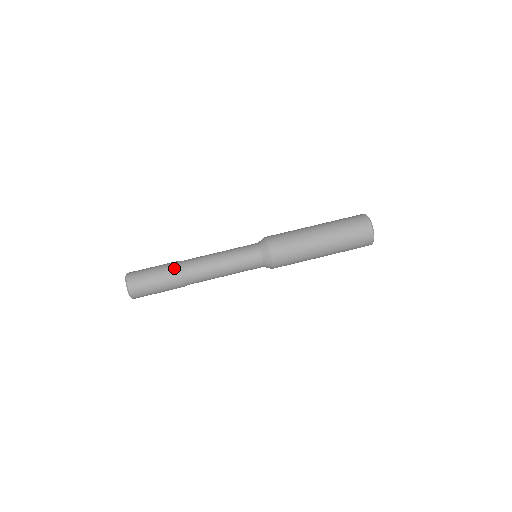
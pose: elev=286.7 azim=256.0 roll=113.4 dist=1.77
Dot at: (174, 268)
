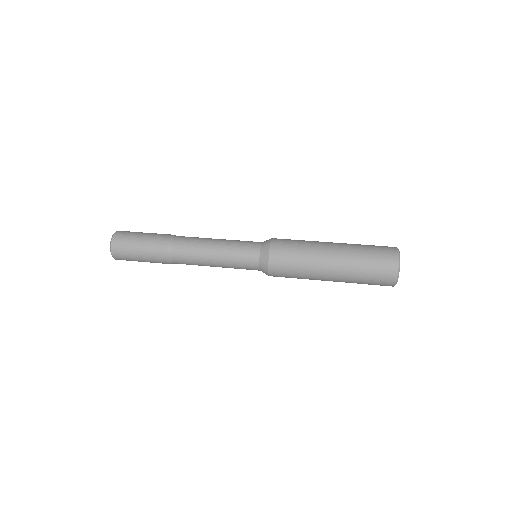
Dot at: (165, 236)
